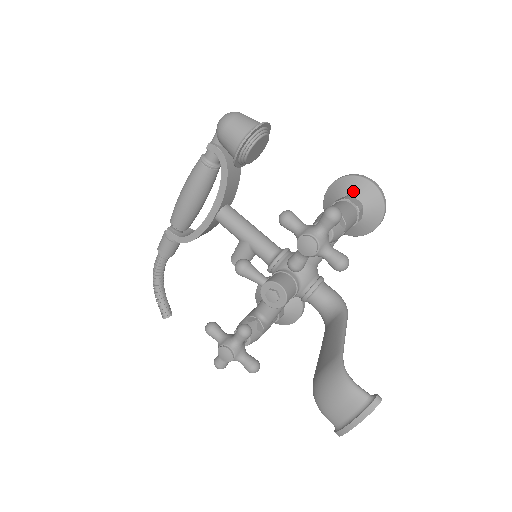
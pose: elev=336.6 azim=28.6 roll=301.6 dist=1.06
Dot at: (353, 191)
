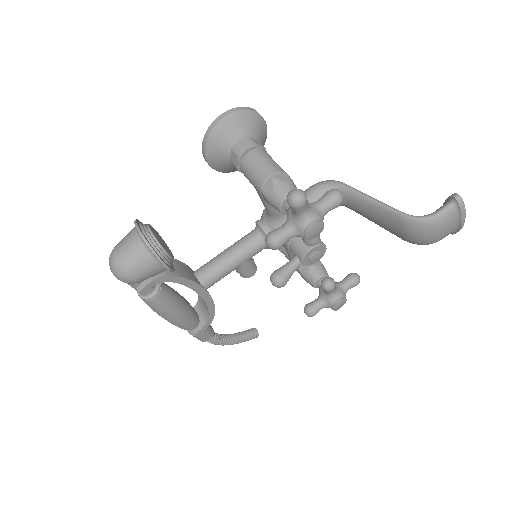
Dot at: (228, 142)
